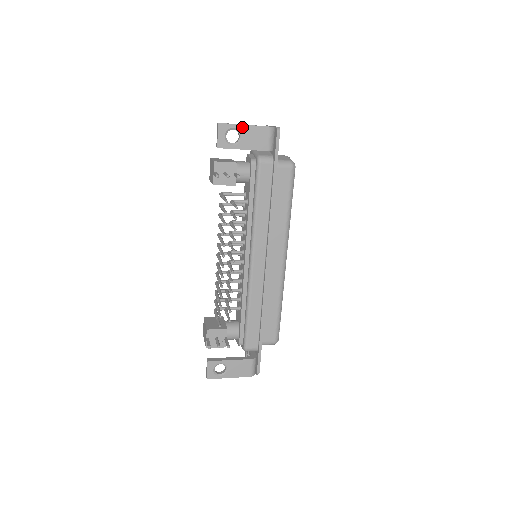
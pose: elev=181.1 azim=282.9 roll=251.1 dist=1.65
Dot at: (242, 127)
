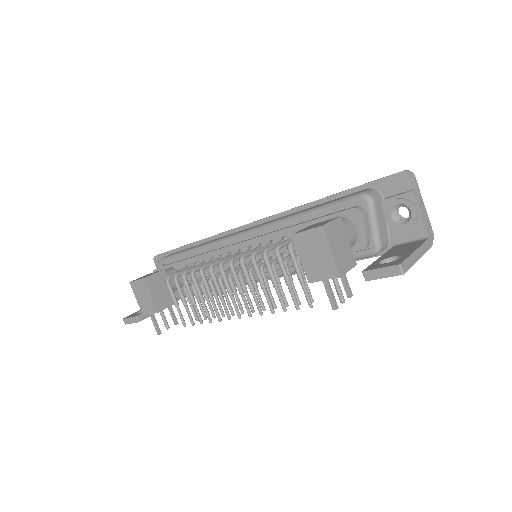
Dot at: (414, 262)
